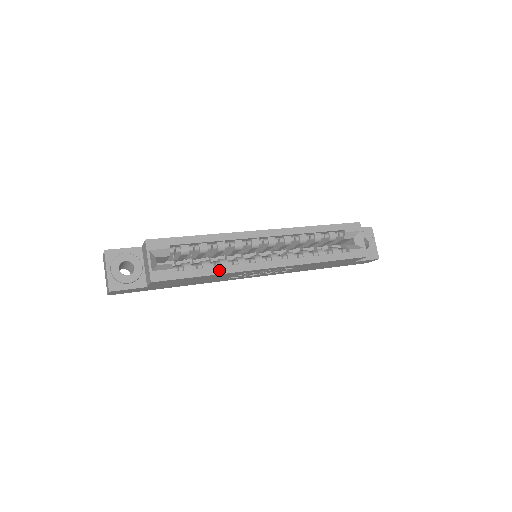
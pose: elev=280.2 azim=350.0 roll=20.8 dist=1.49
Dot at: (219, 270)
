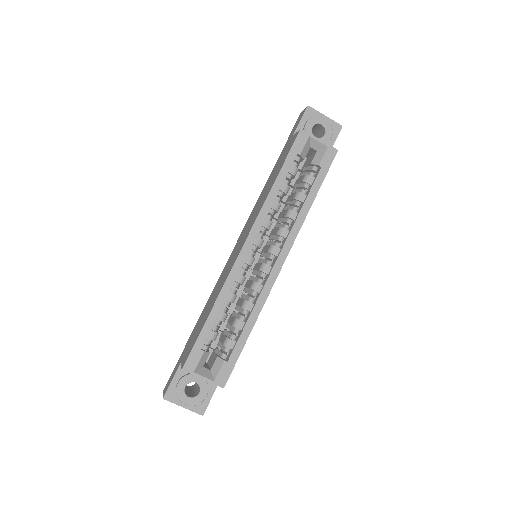
Dot at: (253, 318)
